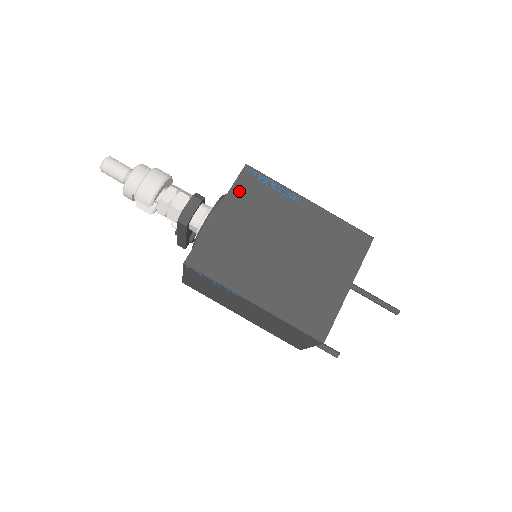
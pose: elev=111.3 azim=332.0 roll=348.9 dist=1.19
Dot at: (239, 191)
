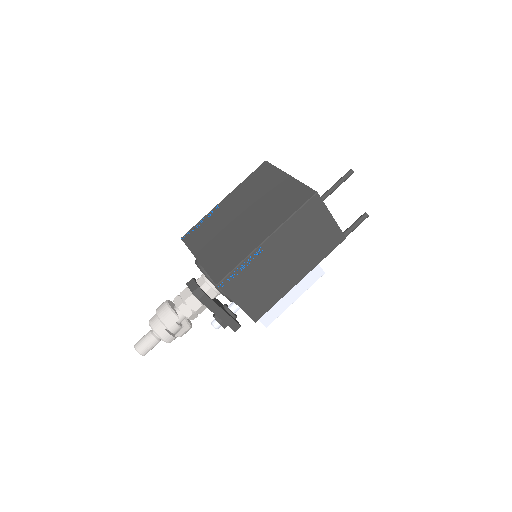
Dot at: (193, 244)
